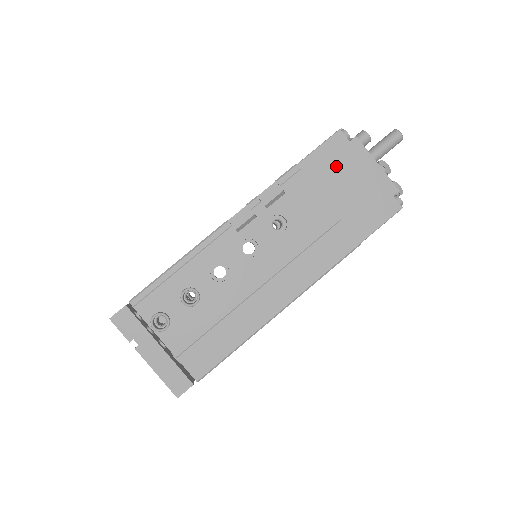
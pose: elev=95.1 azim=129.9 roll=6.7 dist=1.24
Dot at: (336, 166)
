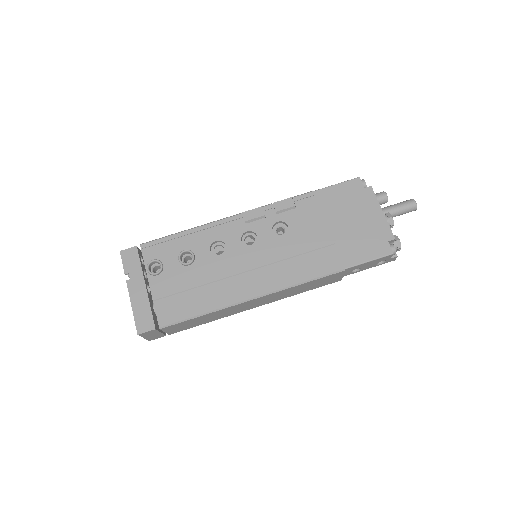
Dot at: (346, 202)
